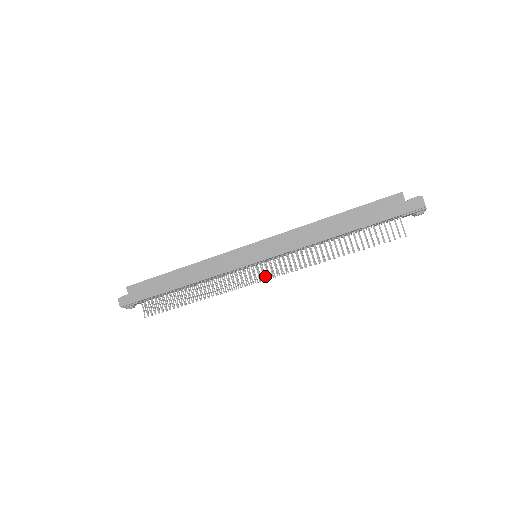
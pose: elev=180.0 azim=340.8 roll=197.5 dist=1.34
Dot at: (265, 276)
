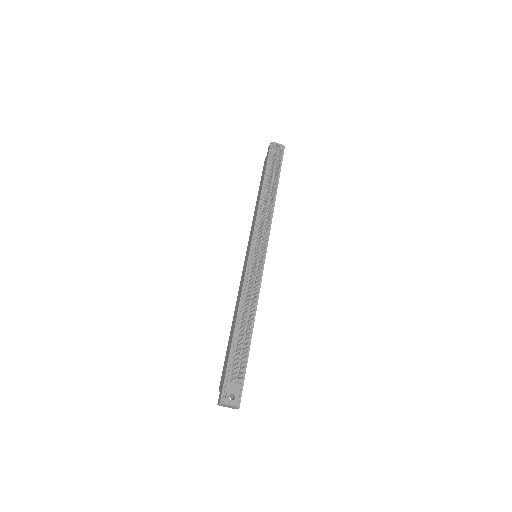
Dot at: occluded
